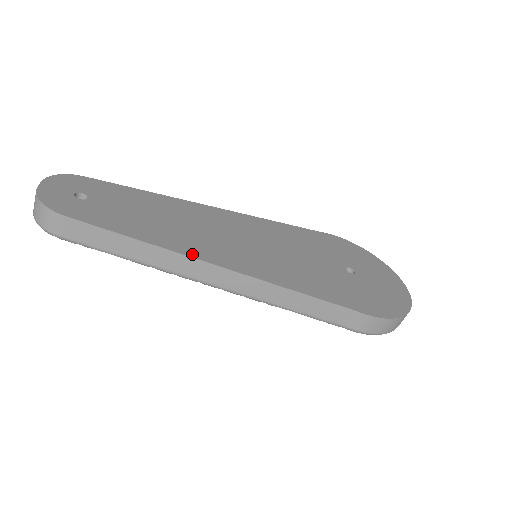
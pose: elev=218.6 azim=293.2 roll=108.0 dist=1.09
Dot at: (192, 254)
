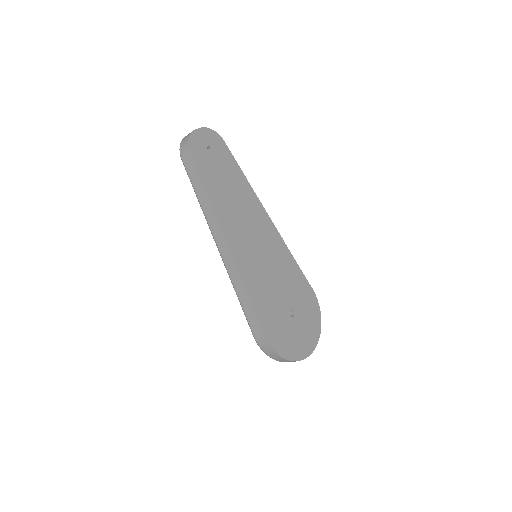
Dot at: (221, 223)
